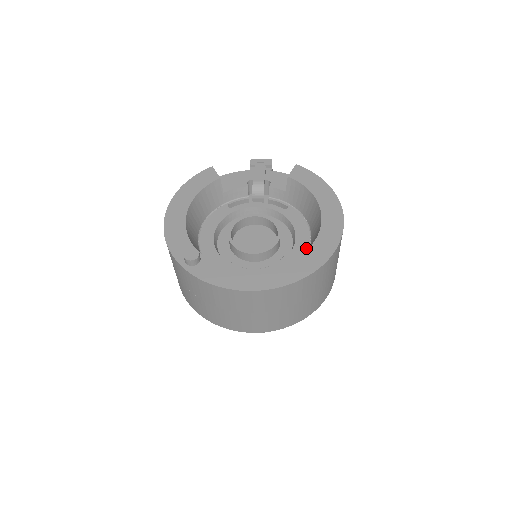
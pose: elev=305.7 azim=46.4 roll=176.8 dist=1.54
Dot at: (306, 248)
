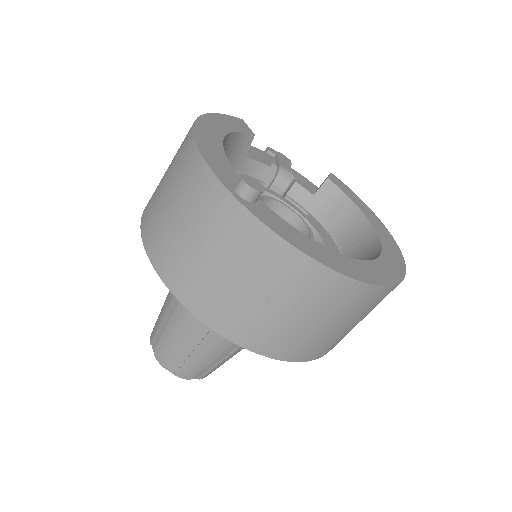
Dot at: occluded
